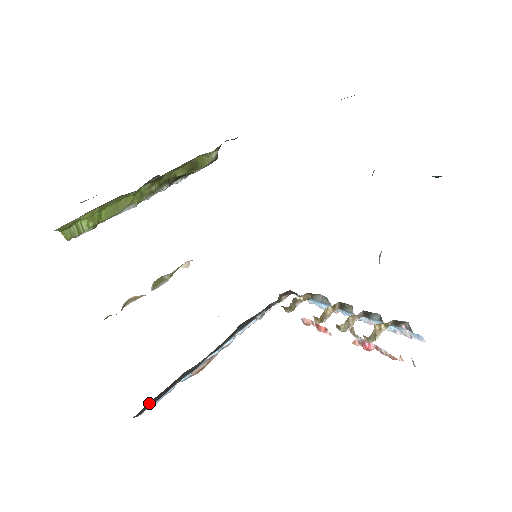
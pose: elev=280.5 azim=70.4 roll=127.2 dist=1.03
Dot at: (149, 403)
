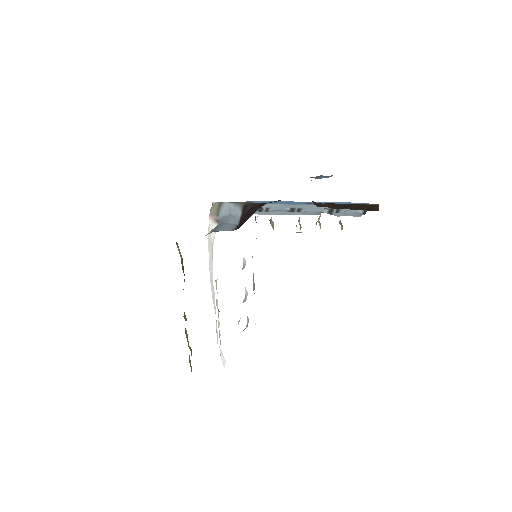
Dot at: occluded
